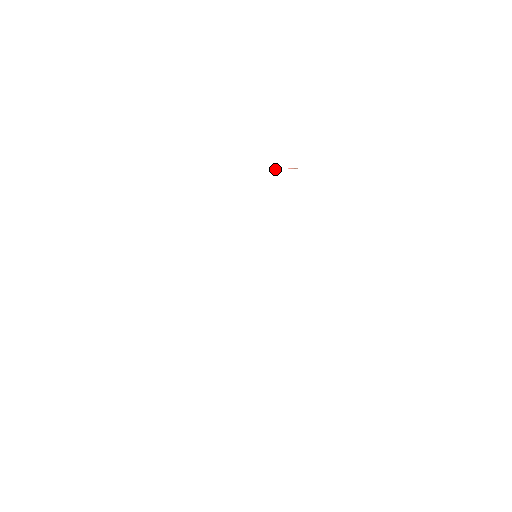
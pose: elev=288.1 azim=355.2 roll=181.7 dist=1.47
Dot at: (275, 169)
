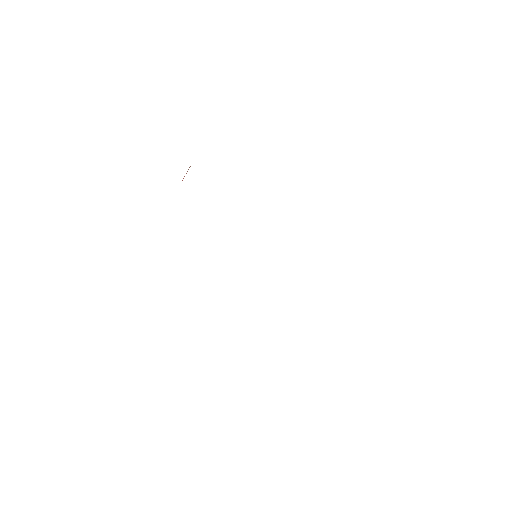
Dot at: occluded
